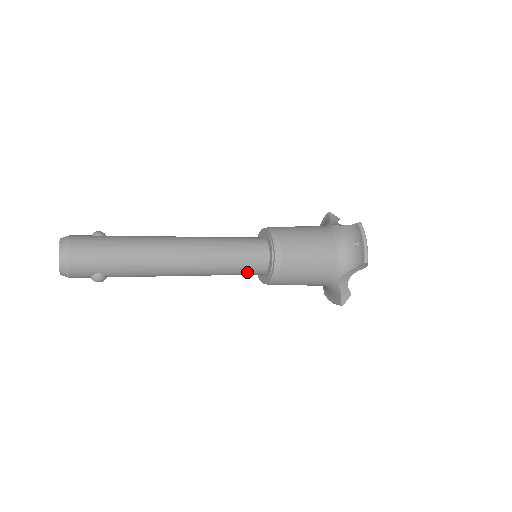
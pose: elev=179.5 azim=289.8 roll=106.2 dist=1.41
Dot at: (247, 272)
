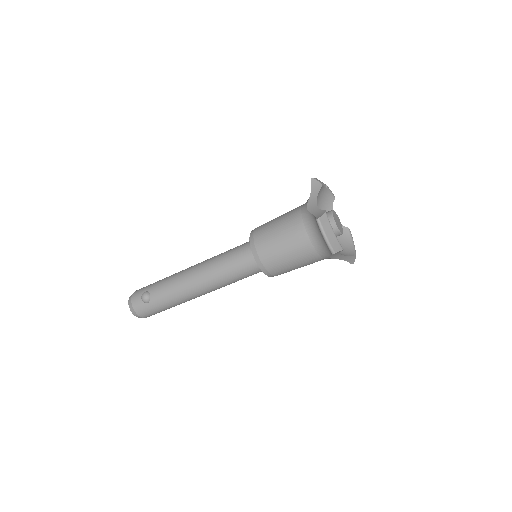
Dot at: (238, 254)
